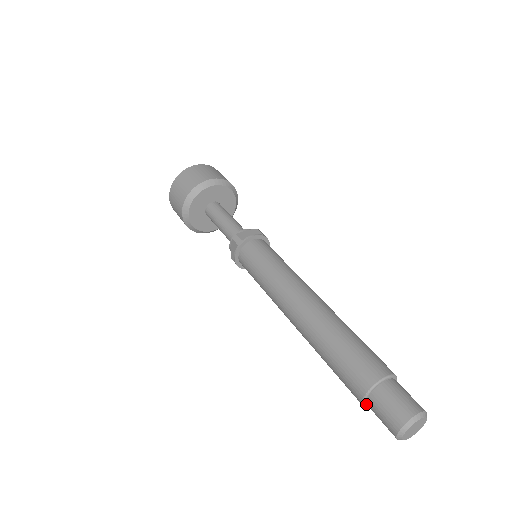
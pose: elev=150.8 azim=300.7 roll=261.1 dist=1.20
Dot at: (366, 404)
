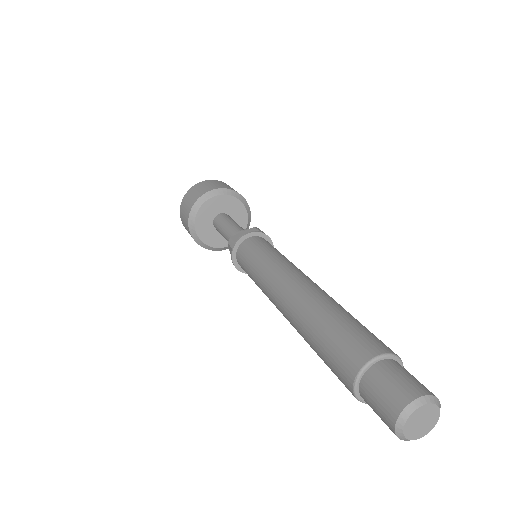
Dot at: (363, 399)
